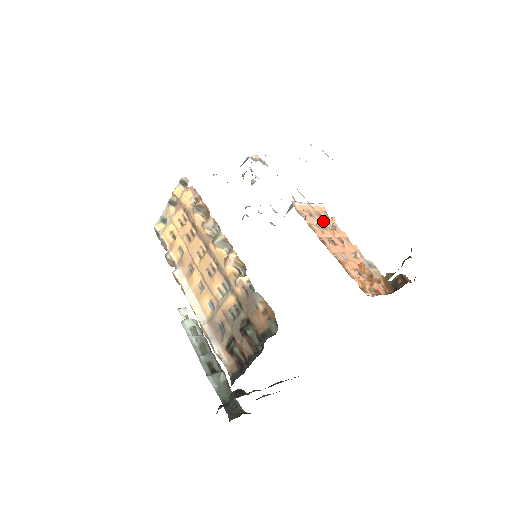
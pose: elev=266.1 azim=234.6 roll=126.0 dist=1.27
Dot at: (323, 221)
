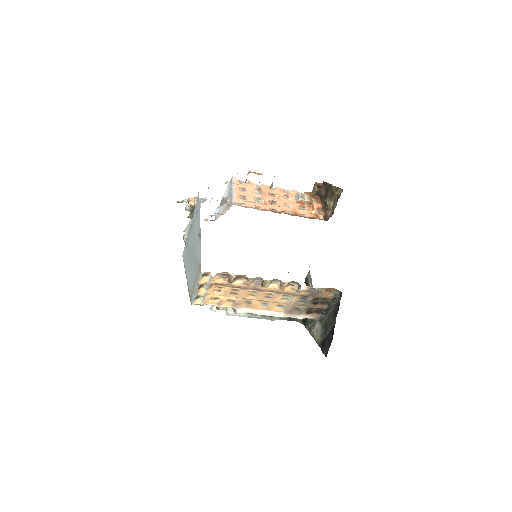
Dot at: (252, 193)
